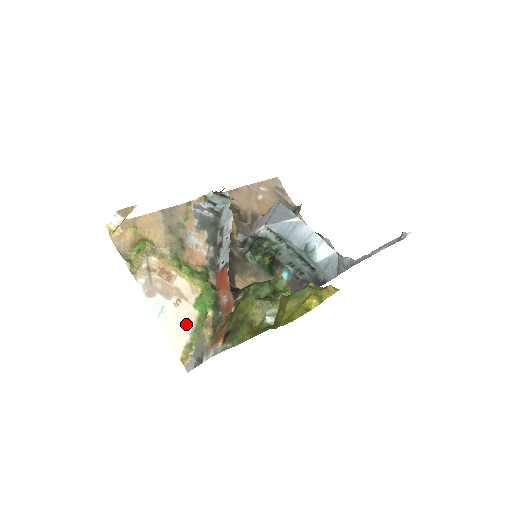
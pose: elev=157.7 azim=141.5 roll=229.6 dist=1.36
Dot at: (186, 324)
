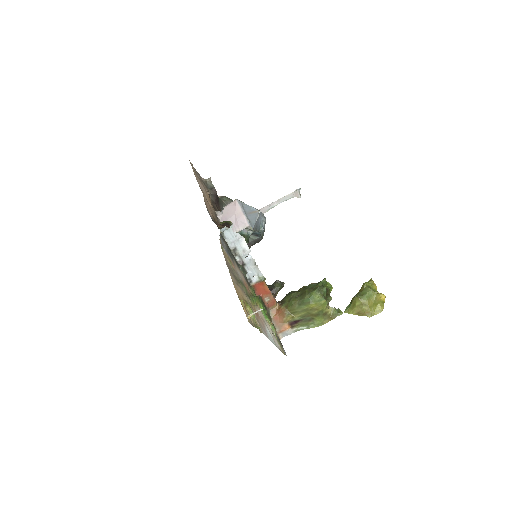
Dot at: (272, 333)
